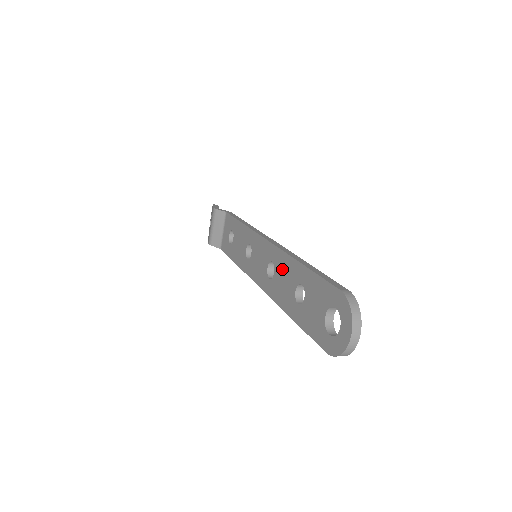
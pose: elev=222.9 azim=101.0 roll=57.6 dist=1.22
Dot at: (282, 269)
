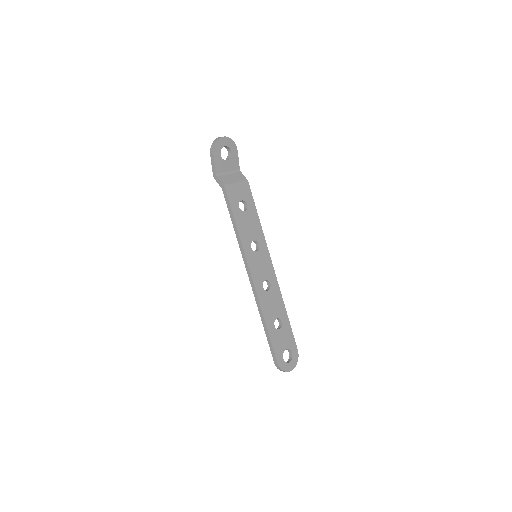
Dot at: occluded
